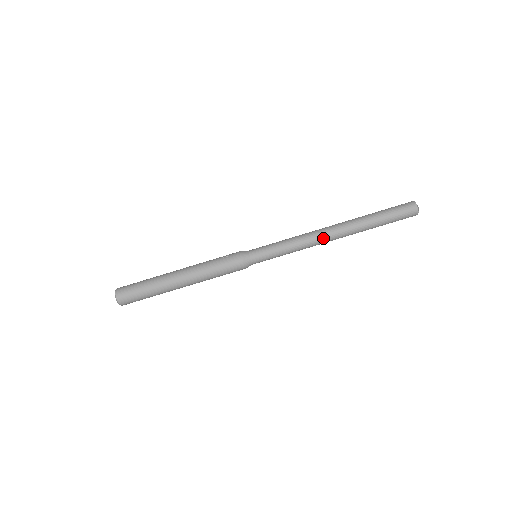
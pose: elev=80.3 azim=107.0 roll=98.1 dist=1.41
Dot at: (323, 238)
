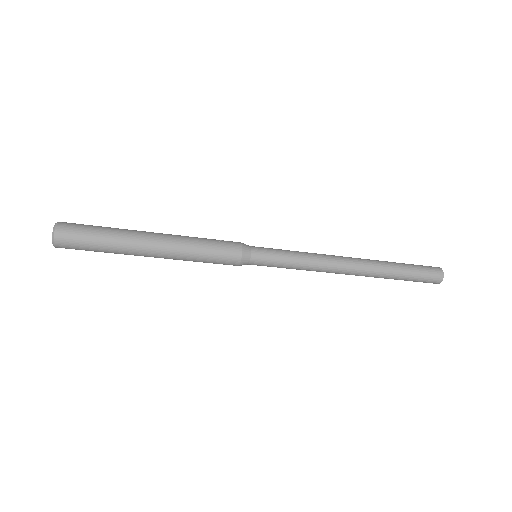
Dot at: (340, 268)
